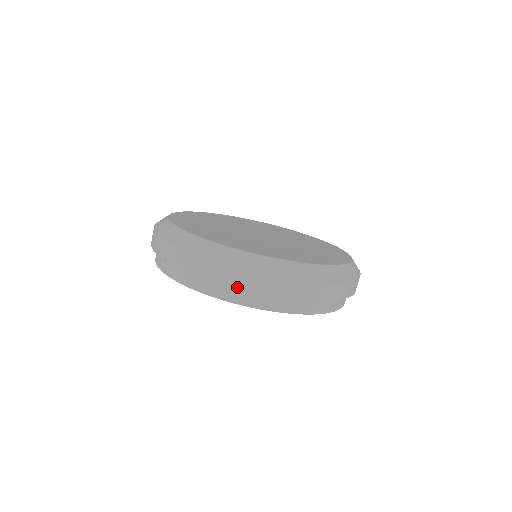
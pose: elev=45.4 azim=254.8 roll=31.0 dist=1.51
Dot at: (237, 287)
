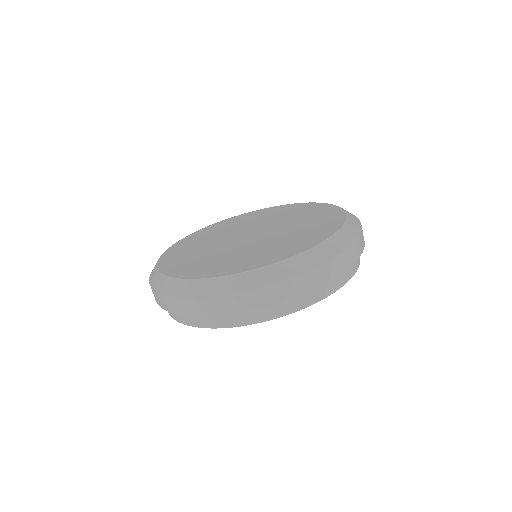
Dot at: (192, 315)
